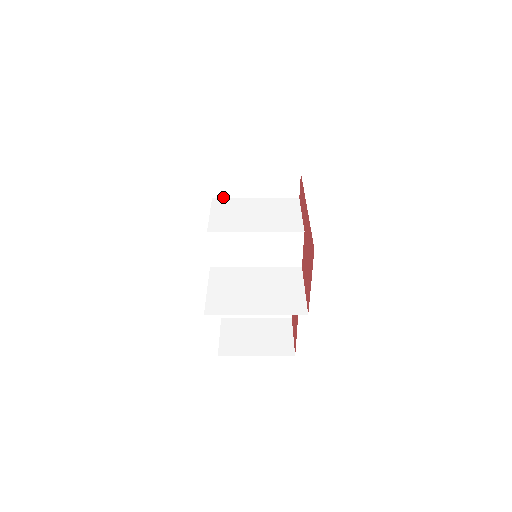
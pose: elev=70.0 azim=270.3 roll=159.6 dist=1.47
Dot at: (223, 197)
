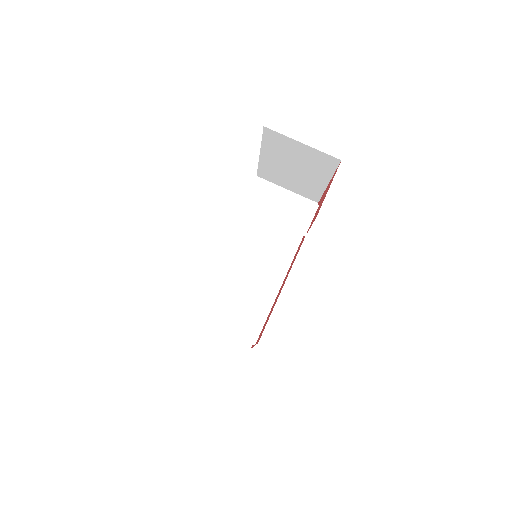
Dot at: occluded
